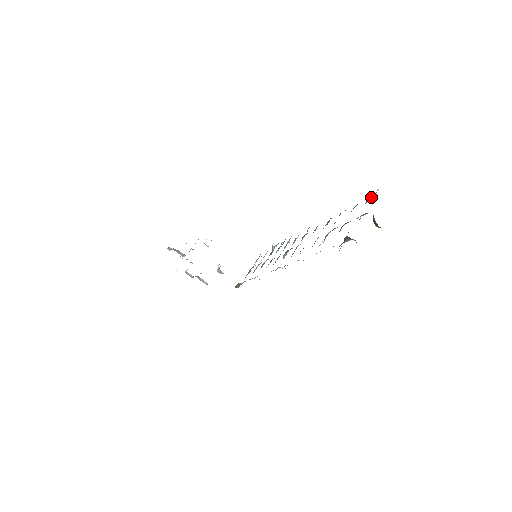
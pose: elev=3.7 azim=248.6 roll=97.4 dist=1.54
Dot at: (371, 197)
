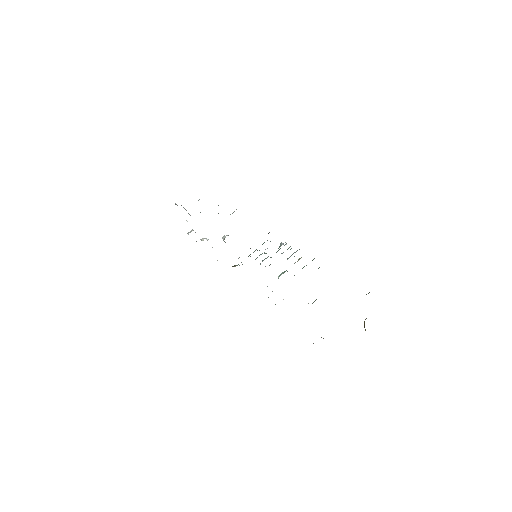
Dot at: occluded
